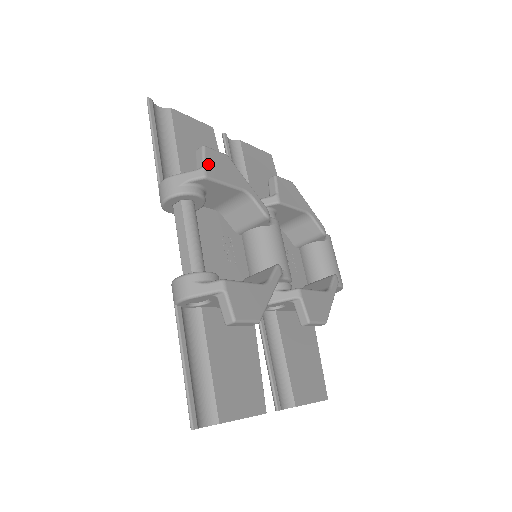
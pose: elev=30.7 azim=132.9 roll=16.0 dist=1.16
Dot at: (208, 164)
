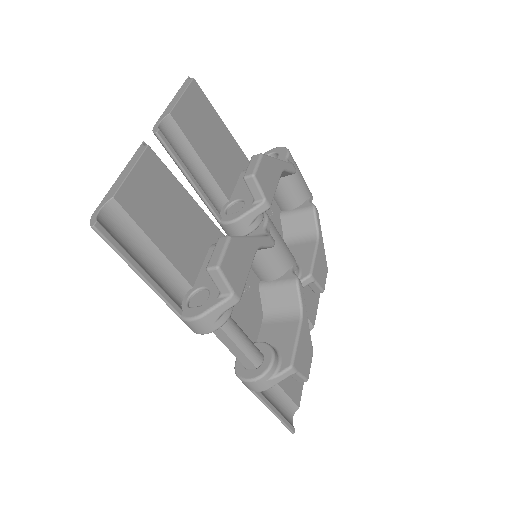
Dot at: (233, 284)
